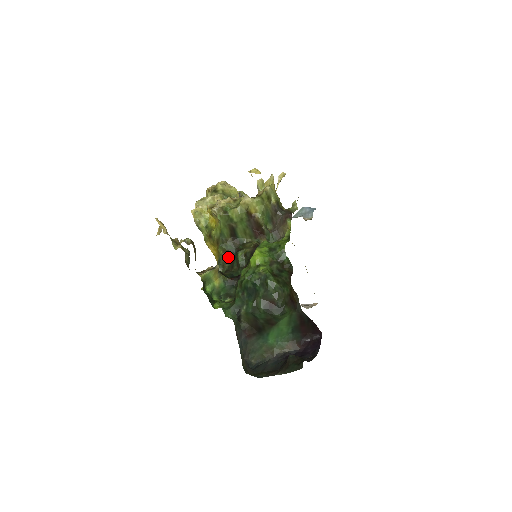
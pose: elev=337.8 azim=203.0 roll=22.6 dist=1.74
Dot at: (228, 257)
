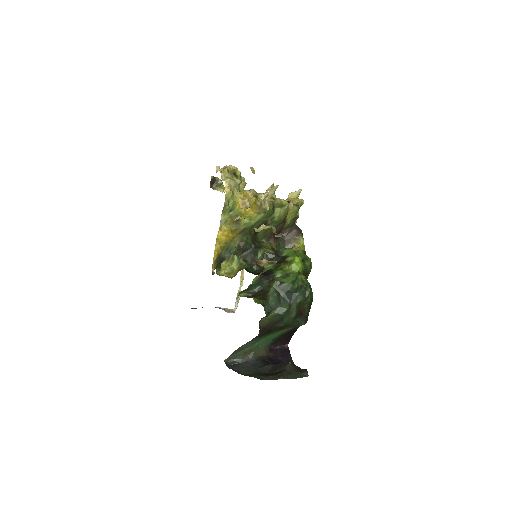
Dot at: (242, 249)
